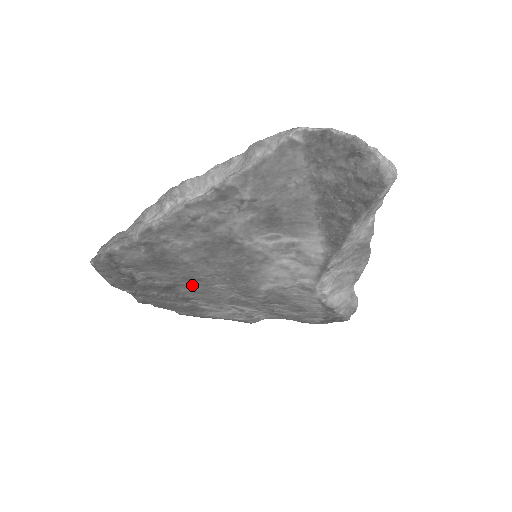
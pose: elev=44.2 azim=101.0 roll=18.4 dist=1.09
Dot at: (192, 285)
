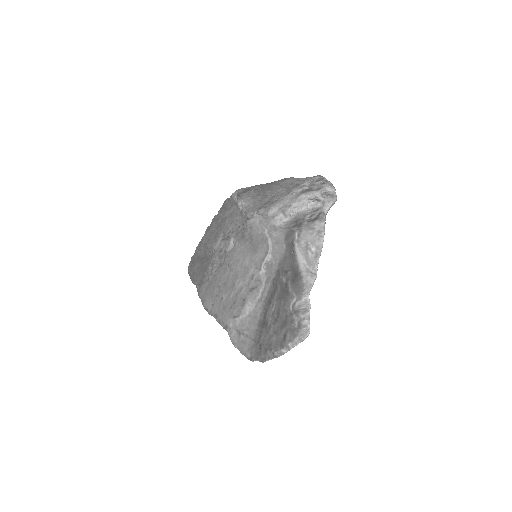
Dot at: occluded
